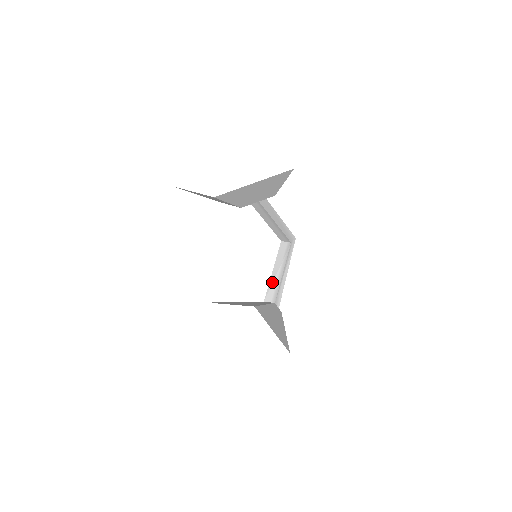
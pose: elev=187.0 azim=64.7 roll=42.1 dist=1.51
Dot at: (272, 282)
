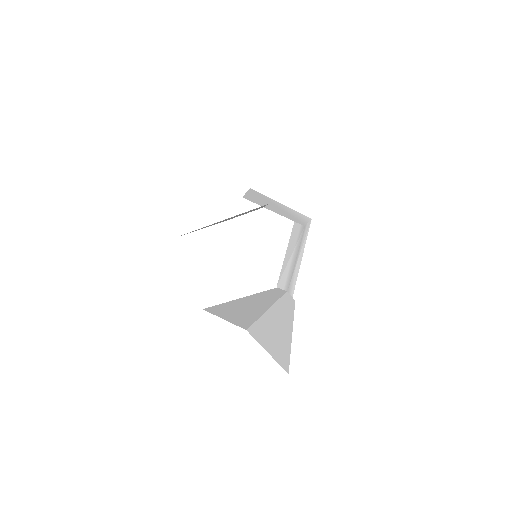
Dot at: (284, 268)
